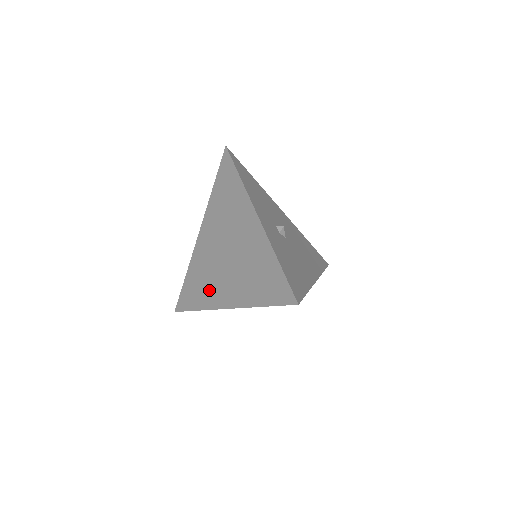
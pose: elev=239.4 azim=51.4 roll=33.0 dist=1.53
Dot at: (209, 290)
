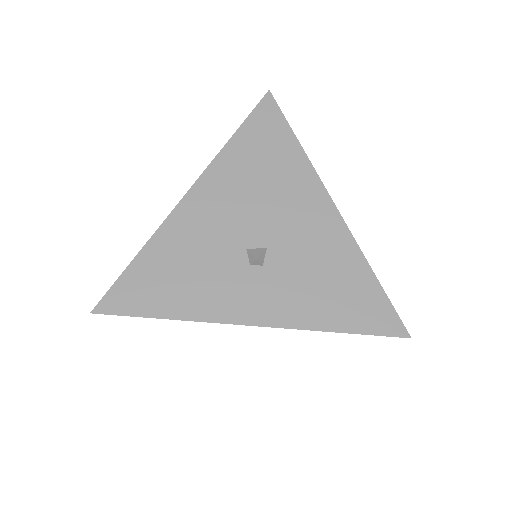
Dot at: occluded
